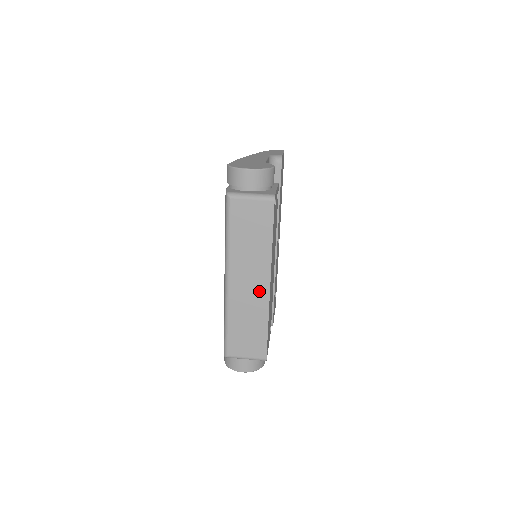
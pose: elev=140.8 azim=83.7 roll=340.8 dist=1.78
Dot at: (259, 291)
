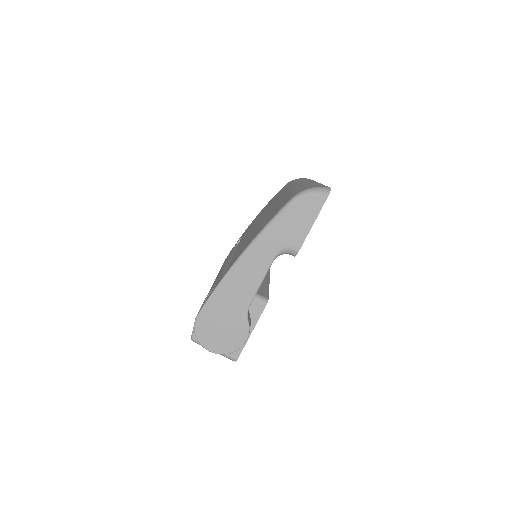
Dot at: occluded
